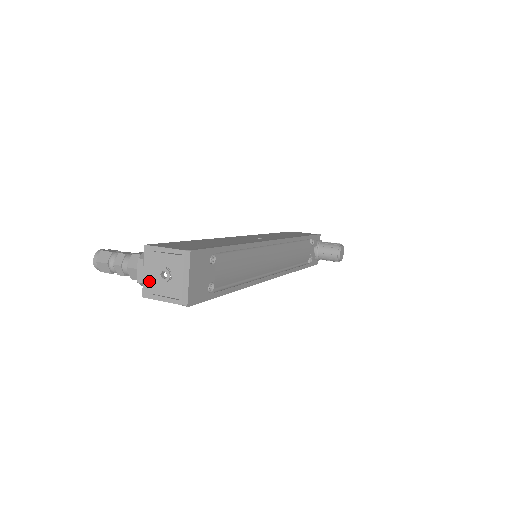
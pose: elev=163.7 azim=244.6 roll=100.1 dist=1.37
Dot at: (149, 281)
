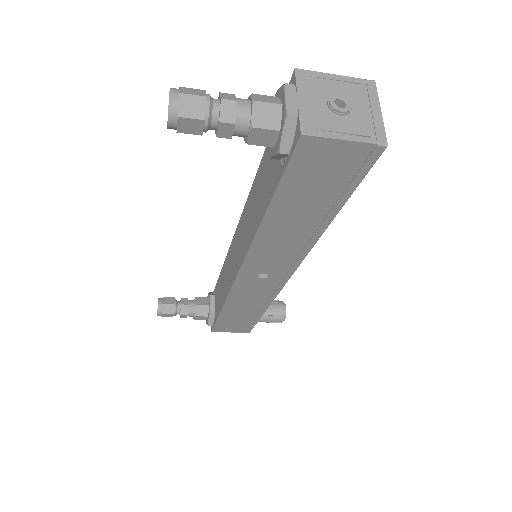
Dot at: (311, 112)
